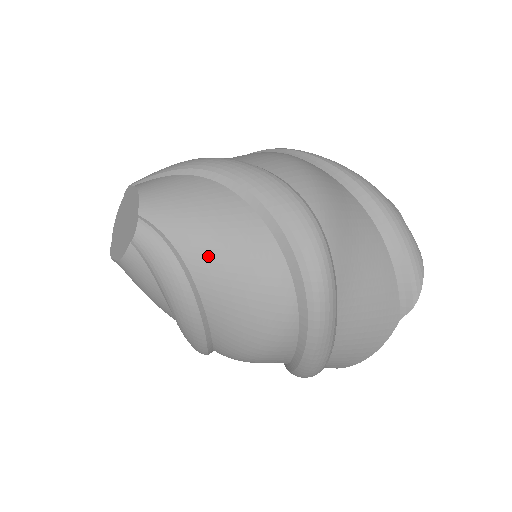
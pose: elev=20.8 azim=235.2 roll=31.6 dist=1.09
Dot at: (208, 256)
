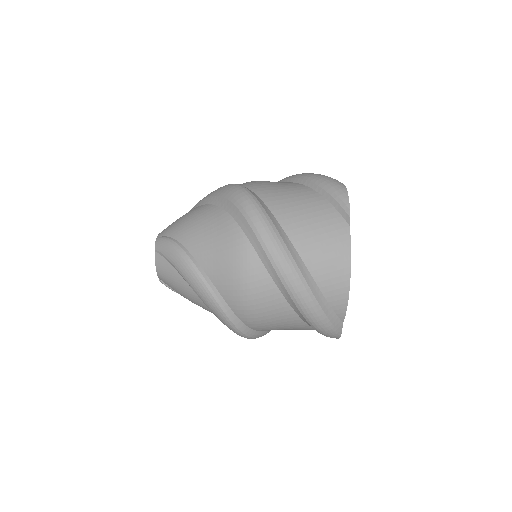
Dot at: occluded
